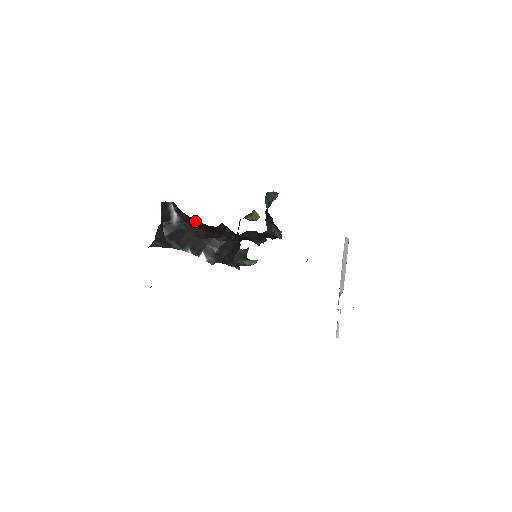
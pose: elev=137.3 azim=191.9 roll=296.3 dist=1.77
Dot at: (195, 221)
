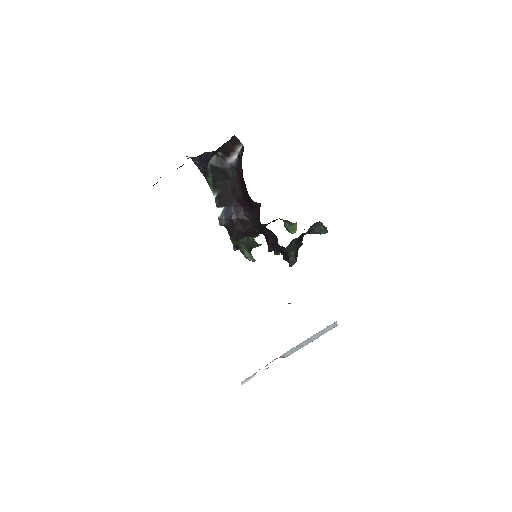
Dot at: occluded
